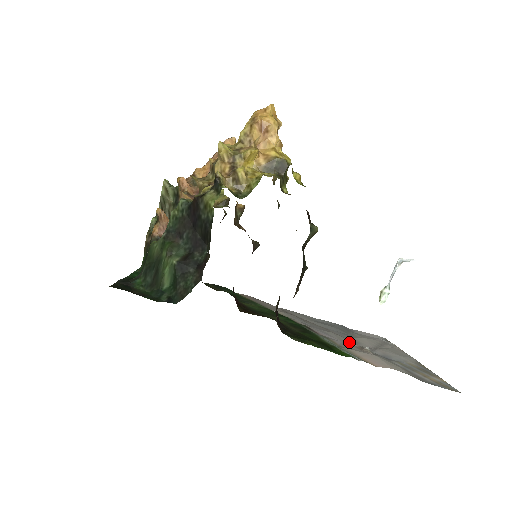
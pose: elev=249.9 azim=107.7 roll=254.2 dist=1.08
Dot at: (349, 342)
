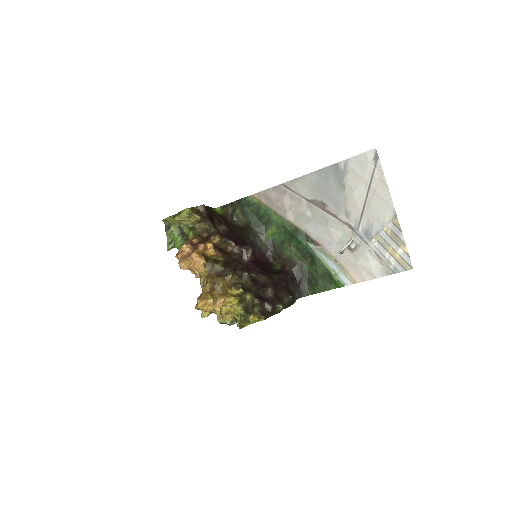
Dot at: (341, 231)
